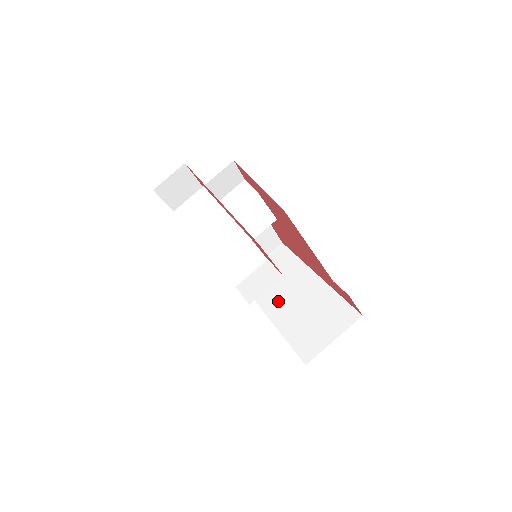
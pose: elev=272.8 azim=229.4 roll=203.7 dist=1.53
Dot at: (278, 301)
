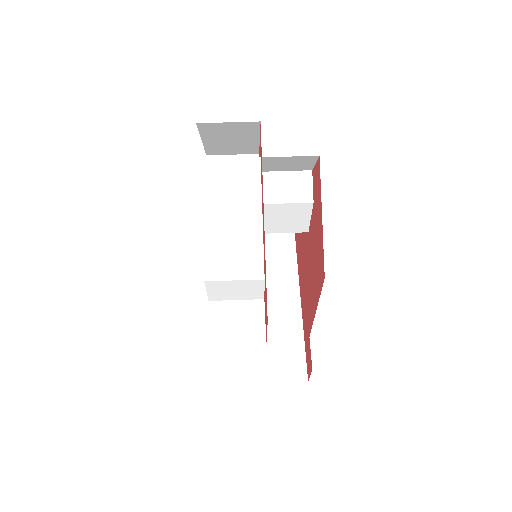
Dot at: occluded
